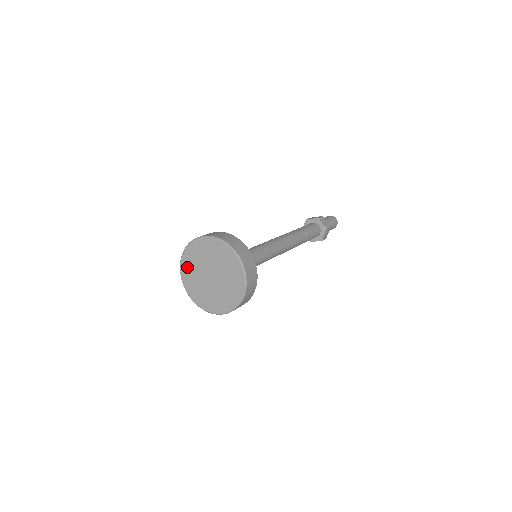
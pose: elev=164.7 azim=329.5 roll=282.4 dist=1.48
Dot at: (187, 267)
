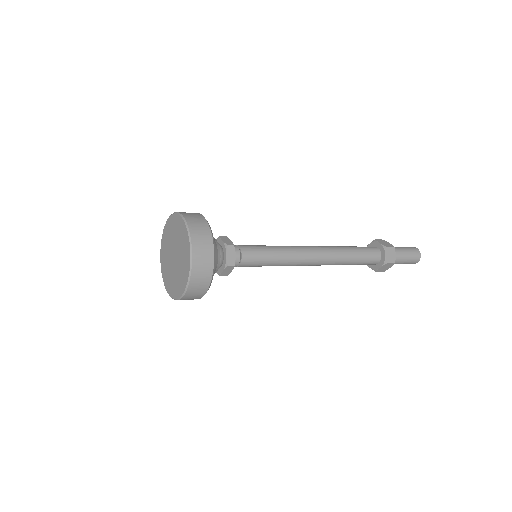
Dot at: (163, 262)
